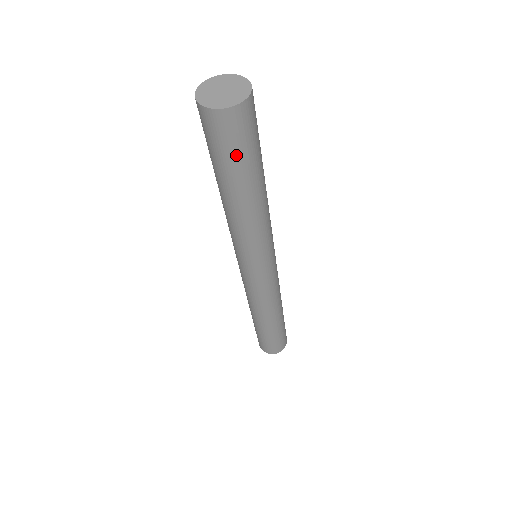
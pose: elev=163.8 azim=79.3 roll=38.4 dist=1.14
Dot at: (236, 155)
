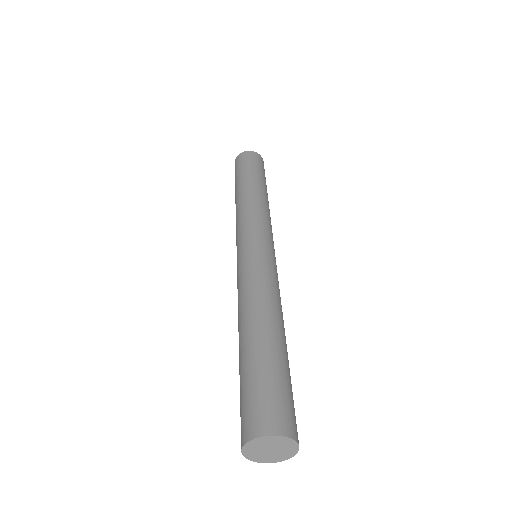
Dot at: (257, 167)
